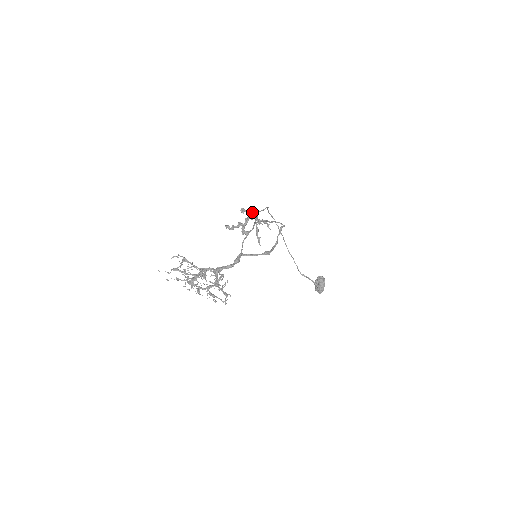
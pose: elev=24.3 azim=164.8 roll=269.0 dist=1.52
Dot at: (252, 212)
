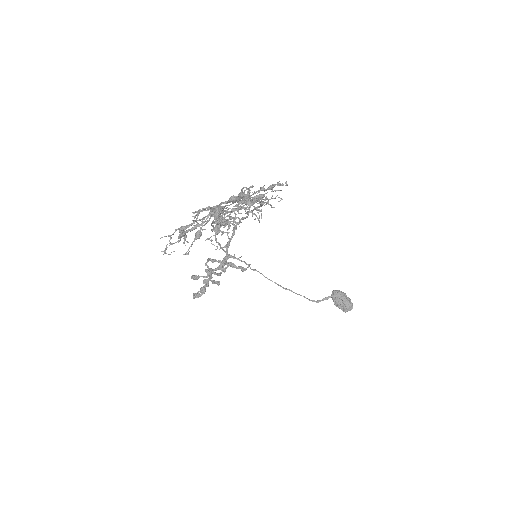
Dot at: (205, 263)
